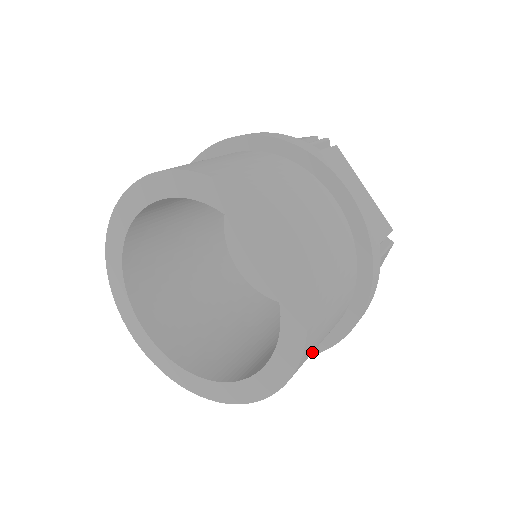
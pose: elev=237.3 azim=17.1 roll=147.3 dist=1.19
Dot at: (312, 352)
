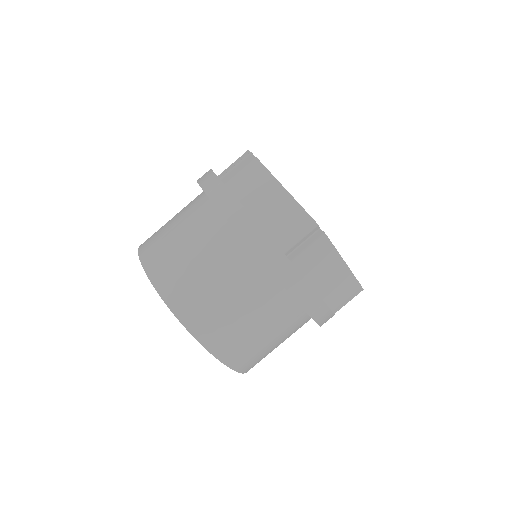
Dot at: (256, 345)
